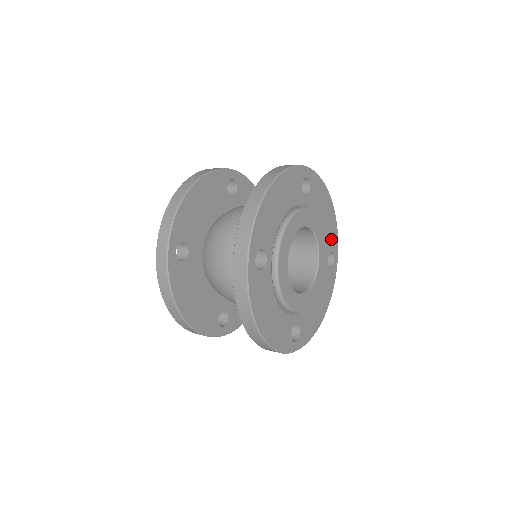
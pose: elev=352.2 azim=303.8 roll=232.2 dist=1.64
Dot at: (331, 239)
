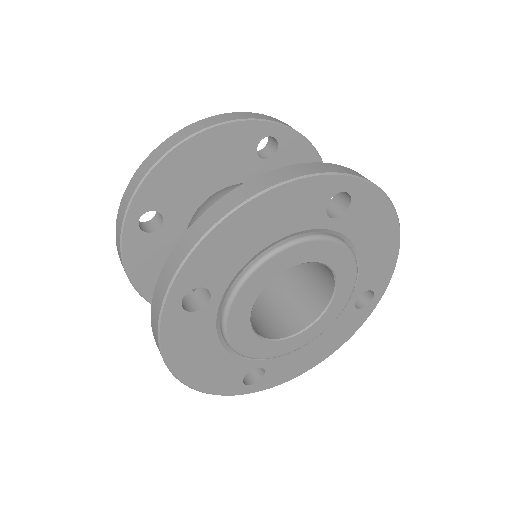
Dot at: (376, 274)
